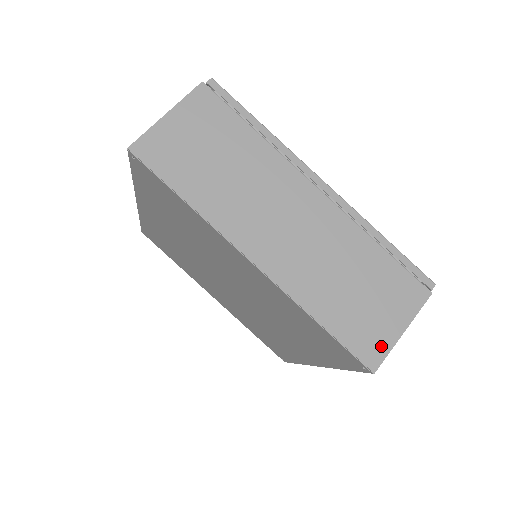
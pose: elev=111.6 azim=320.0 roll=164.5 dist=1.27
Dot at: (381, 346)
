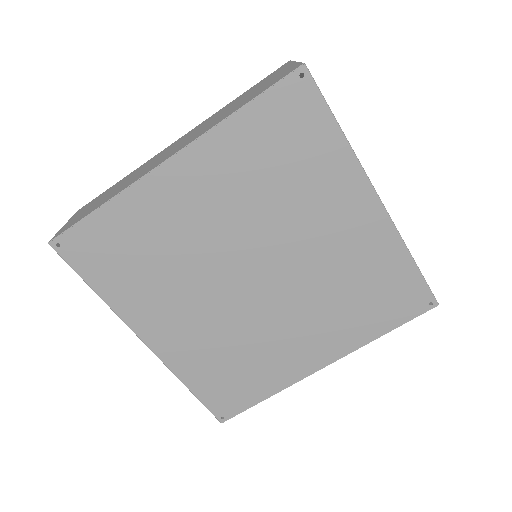
Dot at: (291, 69)
